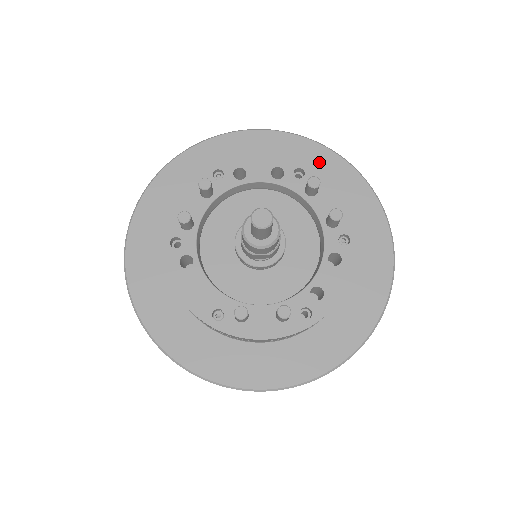
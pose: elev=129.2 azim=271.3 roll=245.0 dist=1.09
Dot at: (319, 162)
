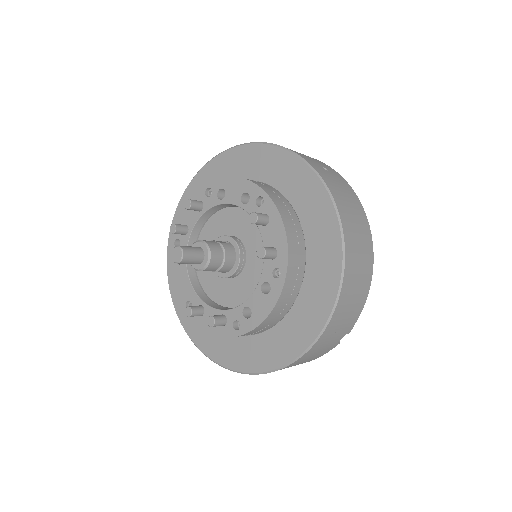
Dot at: (301, 183)
